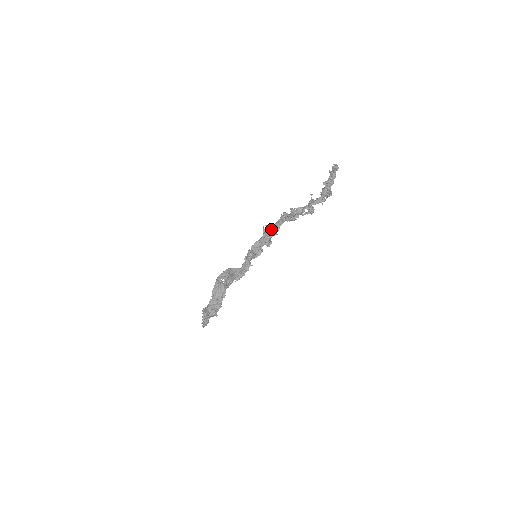
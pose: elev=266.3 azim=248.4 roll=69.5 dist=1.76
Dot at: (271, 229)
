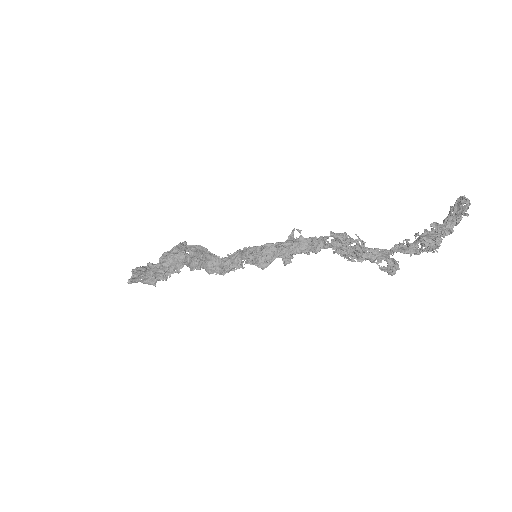
Dot at: (305, 241)
